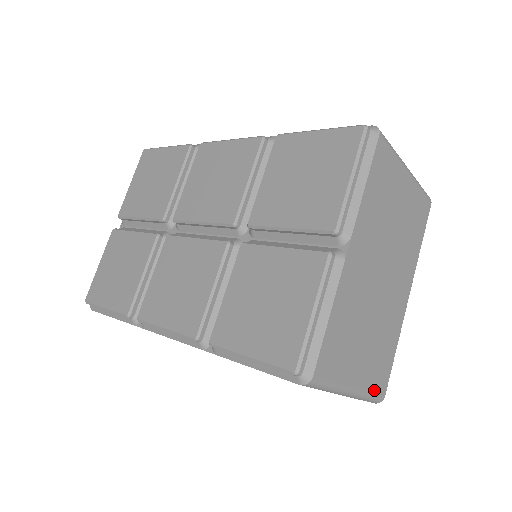
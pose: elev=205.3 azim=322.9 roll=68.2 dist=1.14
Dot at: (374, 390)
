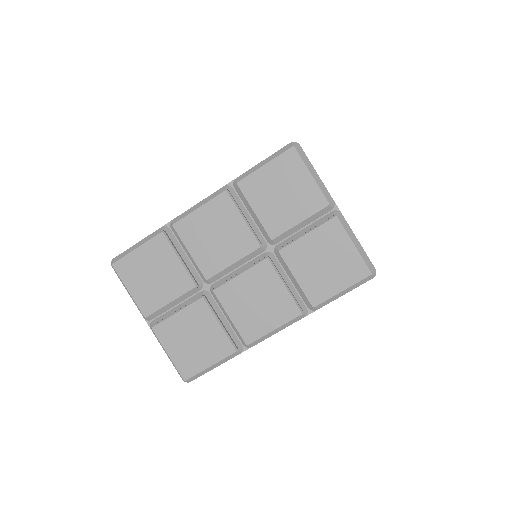
Dot at: occluded
